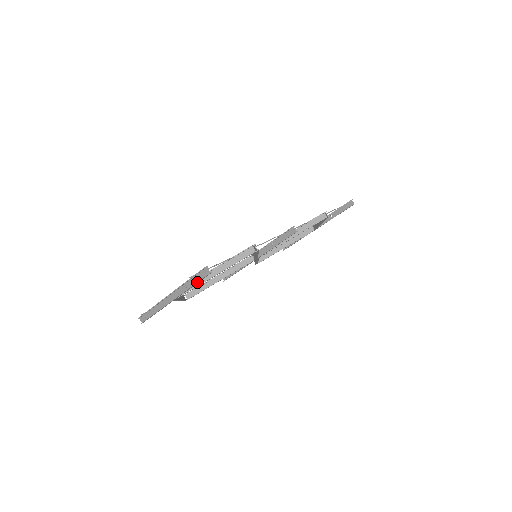
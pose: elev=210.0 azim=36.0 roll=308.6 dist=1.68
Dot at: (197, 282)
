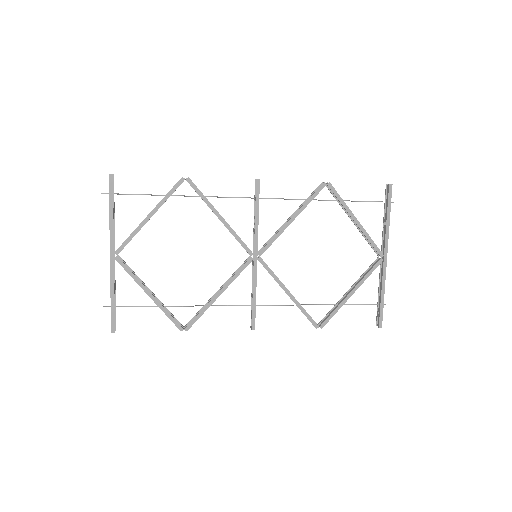
Dot at: (109, 197)
